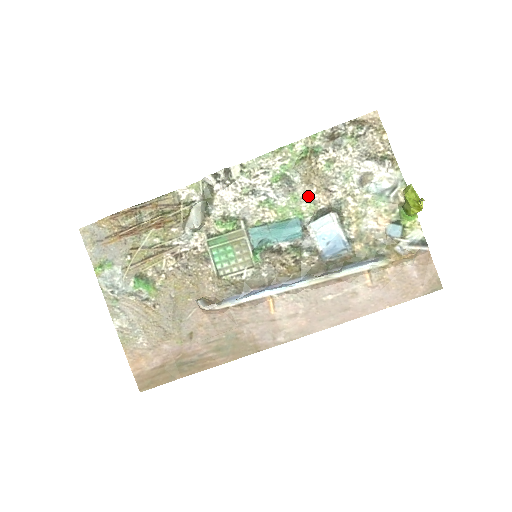
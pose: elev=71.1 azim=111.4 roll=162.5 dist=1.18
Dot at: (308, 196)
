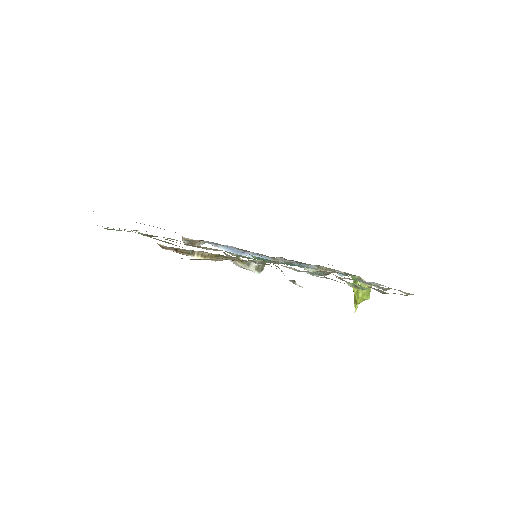
Dot at: occluded
